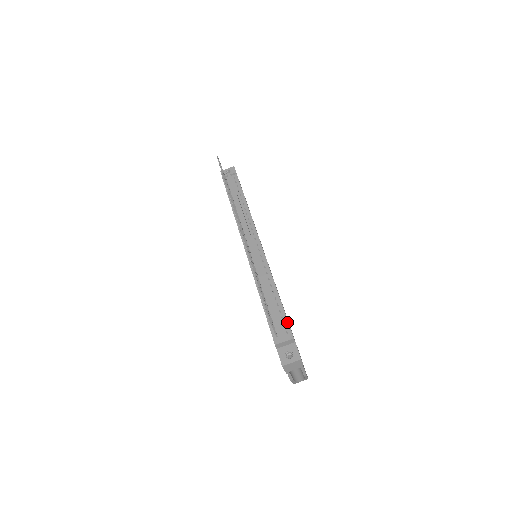
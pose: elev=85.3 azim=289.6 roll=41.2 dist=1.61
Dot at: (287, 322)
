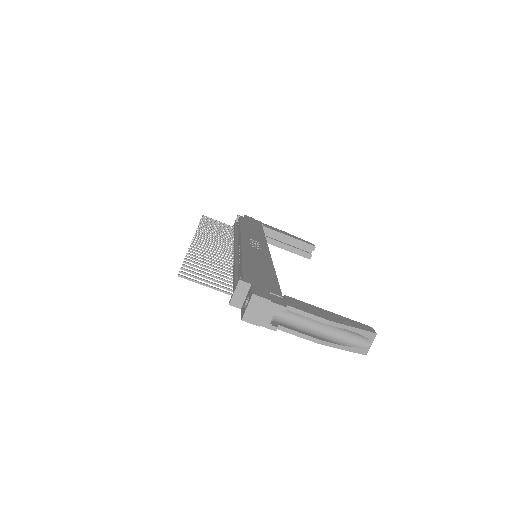
Dot at: (241, 273)
